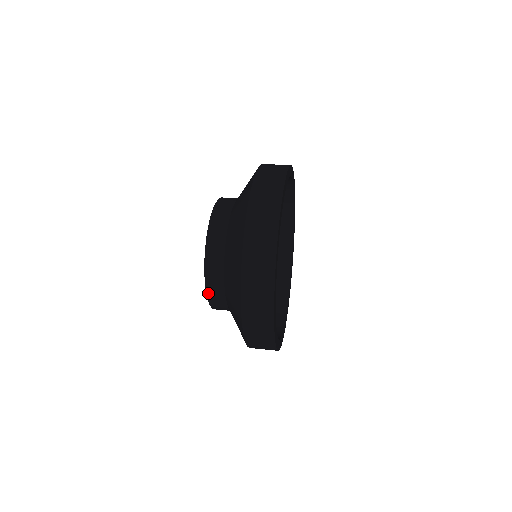
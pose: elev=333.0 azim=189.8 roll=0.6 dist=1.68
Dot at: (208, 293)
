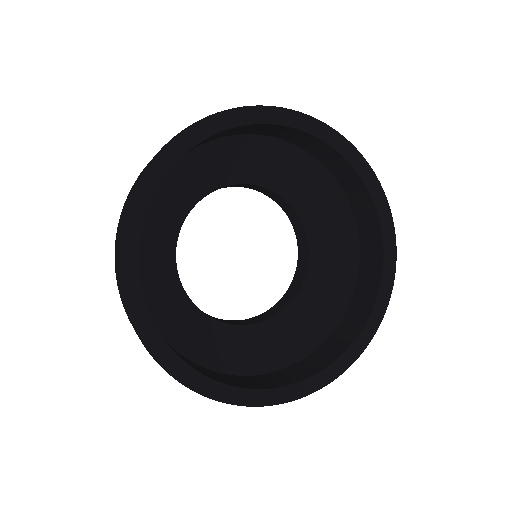
Dot at: occluded
